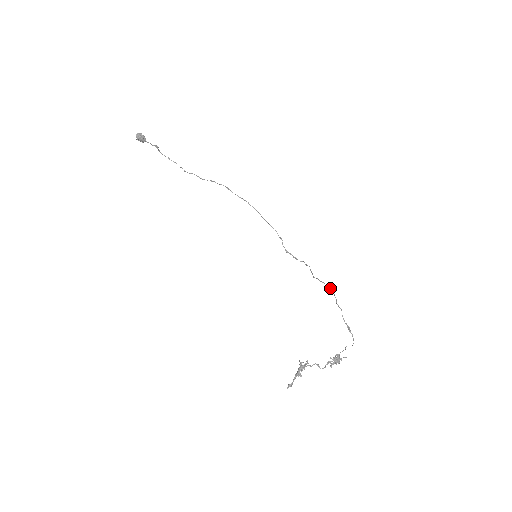
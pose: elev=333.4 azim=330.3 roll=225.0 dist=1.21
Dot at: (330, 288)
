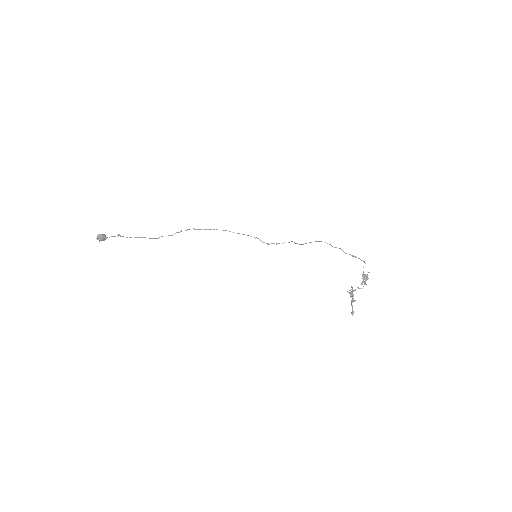
Dot at: occluded
